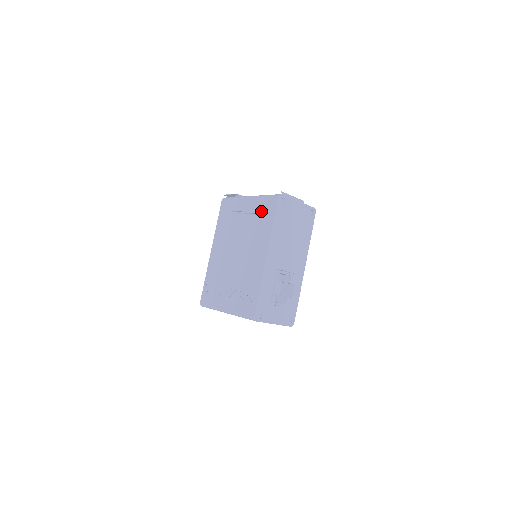
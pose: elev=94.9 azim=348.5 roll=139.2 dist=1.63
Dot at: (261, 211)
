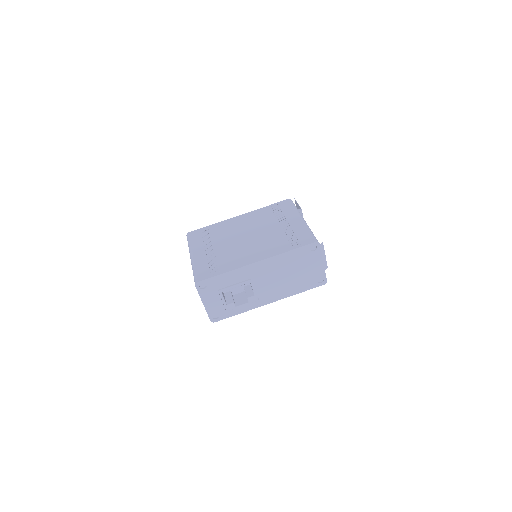
Dot at: (295, 235)
